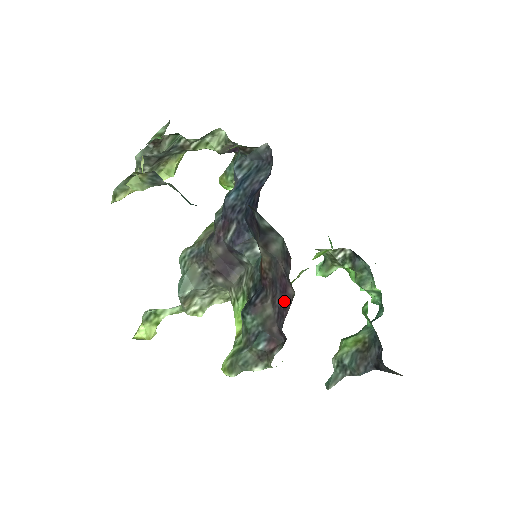
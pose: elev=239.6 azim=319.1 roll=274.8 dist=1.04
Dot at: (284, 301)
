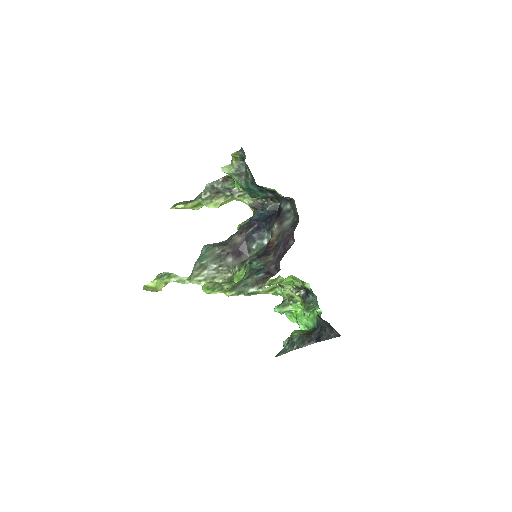
Dot at: (285, 249)
